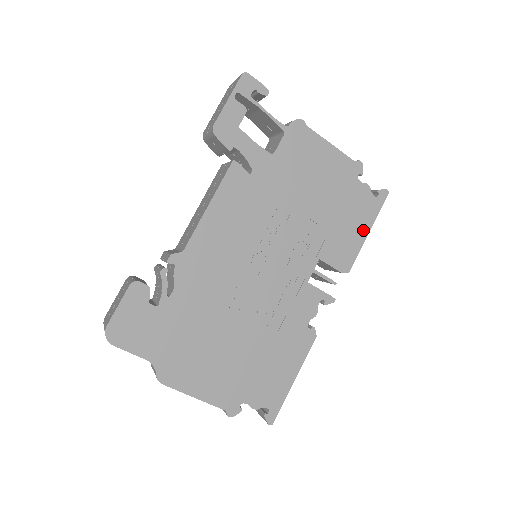
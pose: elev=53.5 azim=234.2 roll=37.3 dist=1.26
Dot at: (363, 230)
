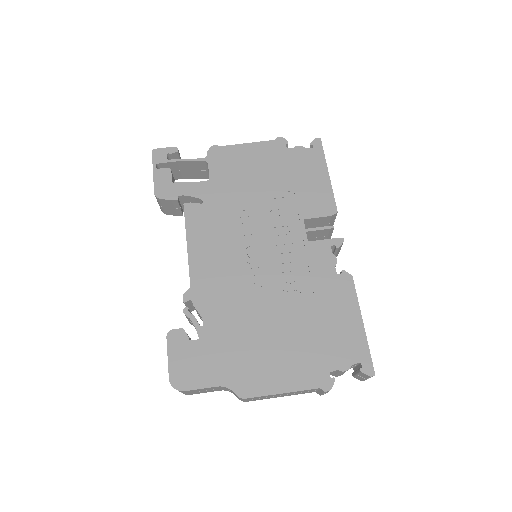
Dot at: (322, 176)
